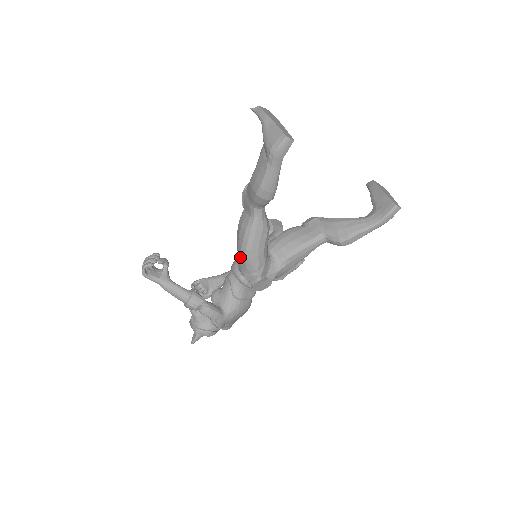
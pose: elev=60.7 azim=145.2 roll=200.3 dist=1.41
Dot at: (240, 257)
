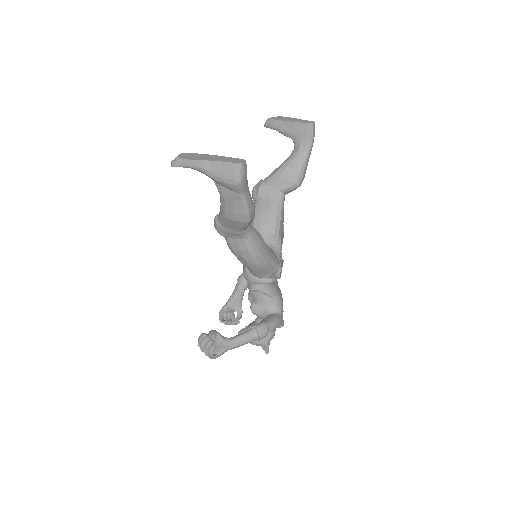
Dot at: (257, 270)
